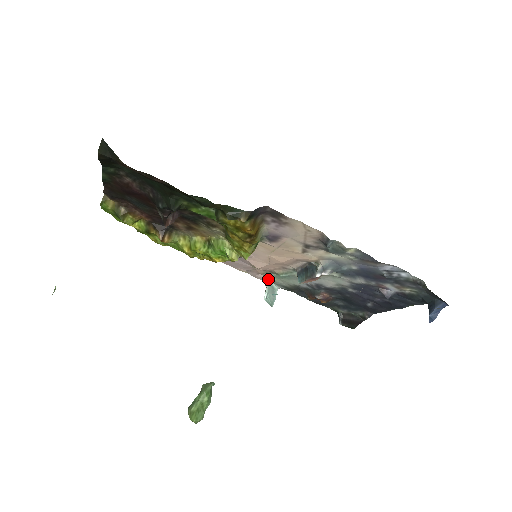
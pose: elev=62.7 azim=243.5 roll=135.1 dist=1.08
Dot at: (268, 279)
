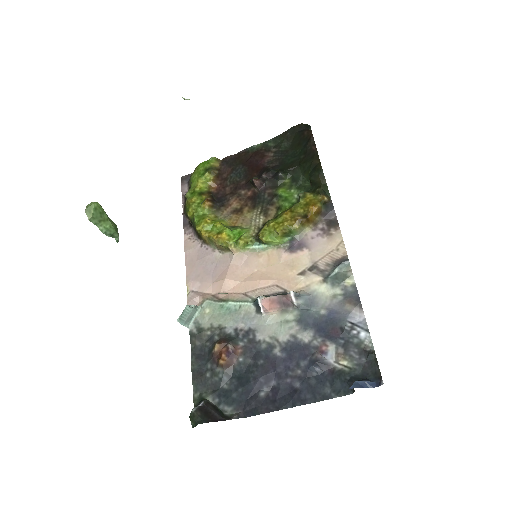
Dot at: (201, 307)
